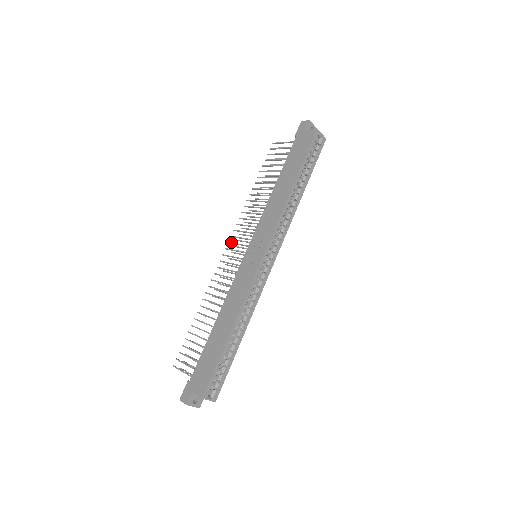
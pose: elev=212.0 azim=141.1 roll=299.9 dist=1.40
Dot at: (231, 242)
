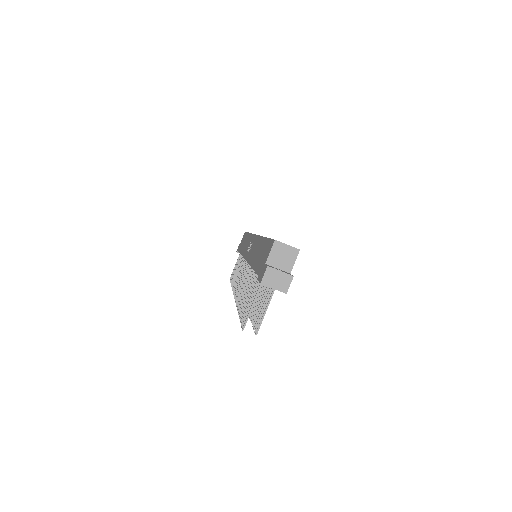
Dot at: (235, 290)
